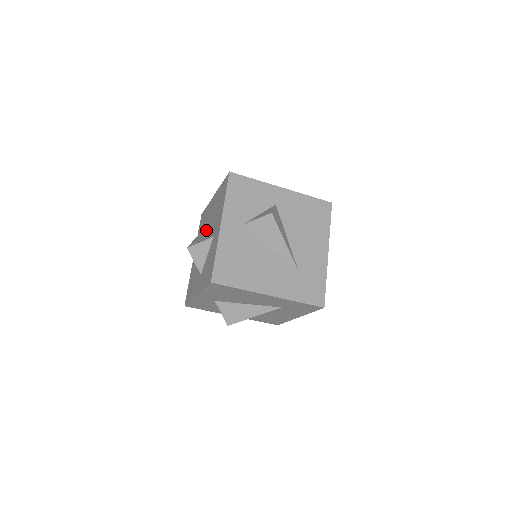
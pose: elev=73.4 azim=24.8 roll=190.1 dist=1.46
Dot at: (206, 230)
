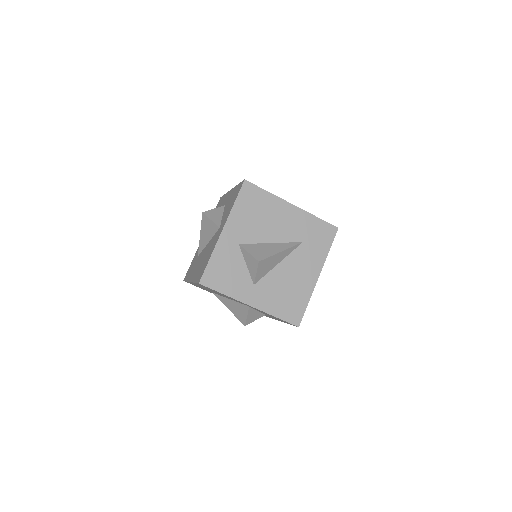
Dot at: occluded
